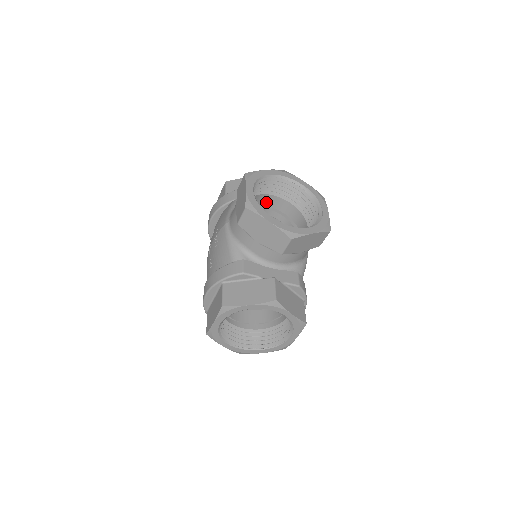
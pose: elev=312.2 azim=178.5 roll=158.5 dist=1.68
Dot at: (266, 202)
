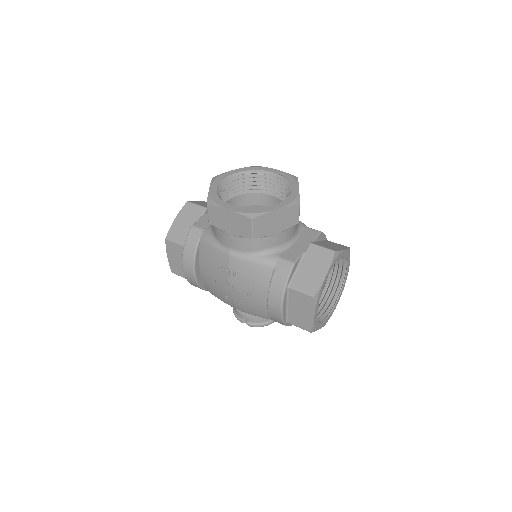
Dot at: occluded
